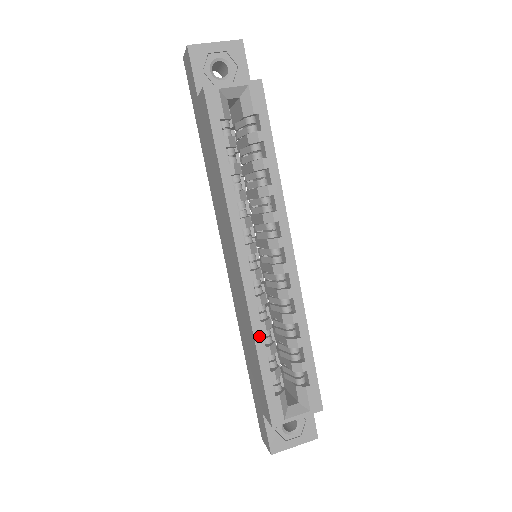
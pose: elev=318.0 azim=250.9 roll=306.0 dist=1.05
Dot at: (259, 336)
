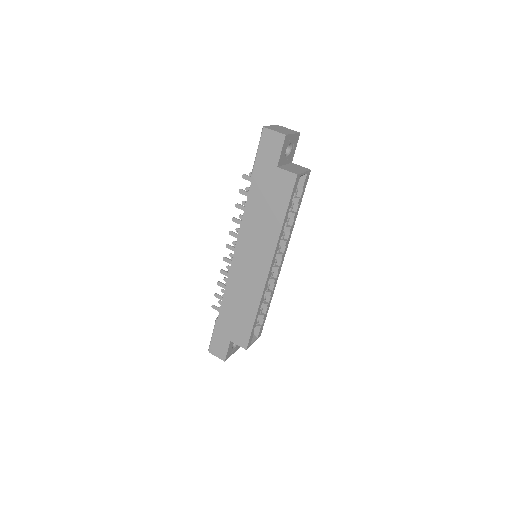
Dot at: (260, 306)
